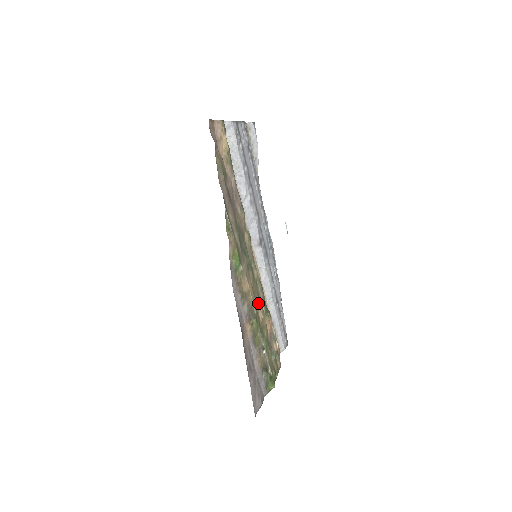
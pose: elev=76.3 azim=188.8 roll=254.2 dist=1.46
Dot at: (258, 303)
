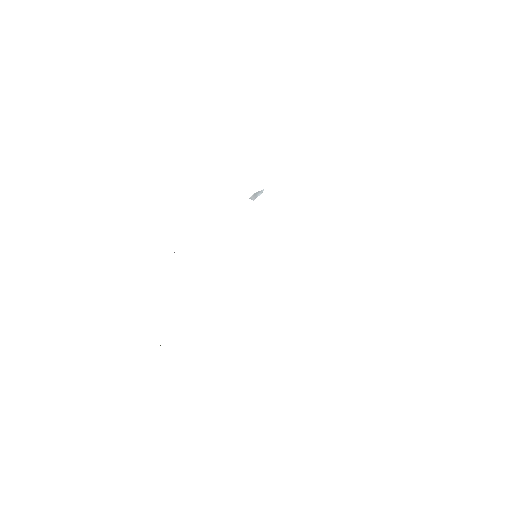
Dot at: occluded
